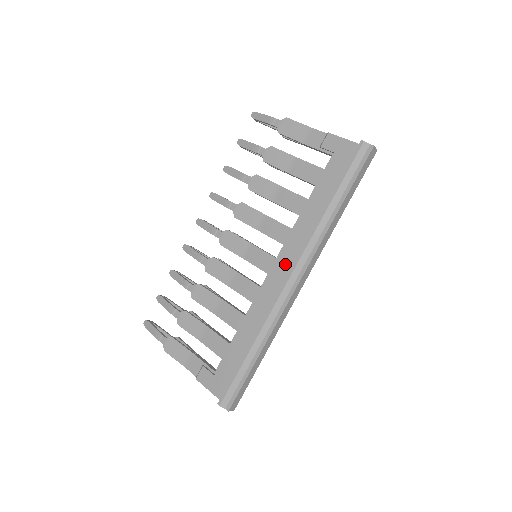
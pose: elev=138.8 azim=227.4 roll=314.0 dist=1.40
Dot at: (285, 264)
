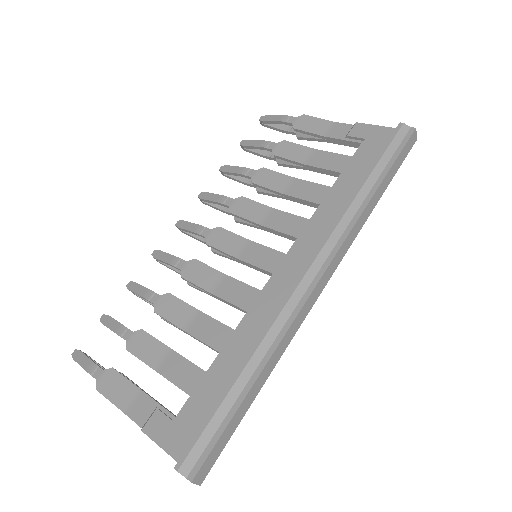
Dot at: (300, 258)
